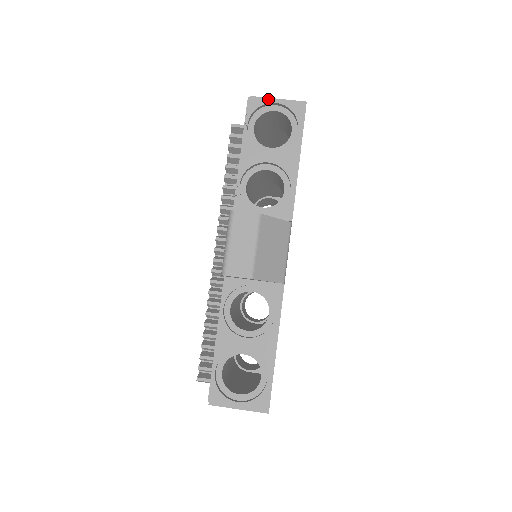
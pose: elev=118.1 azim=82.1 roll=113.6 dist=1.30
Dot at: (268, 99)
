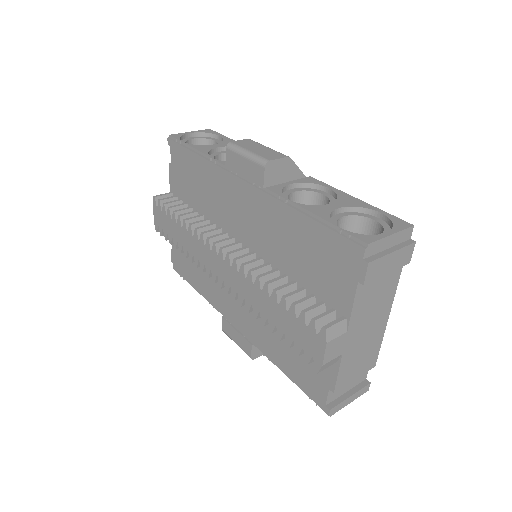
Dot at: (183, 133)
